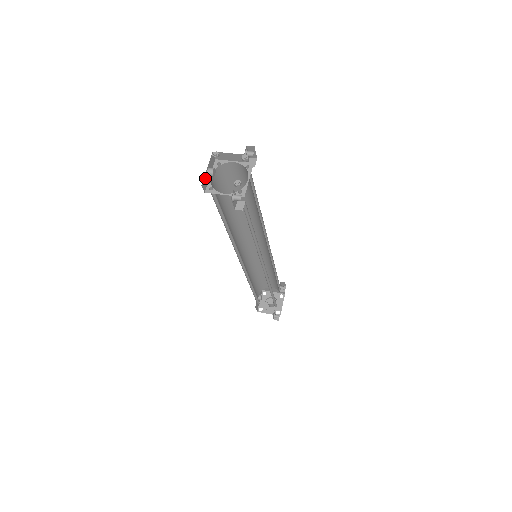
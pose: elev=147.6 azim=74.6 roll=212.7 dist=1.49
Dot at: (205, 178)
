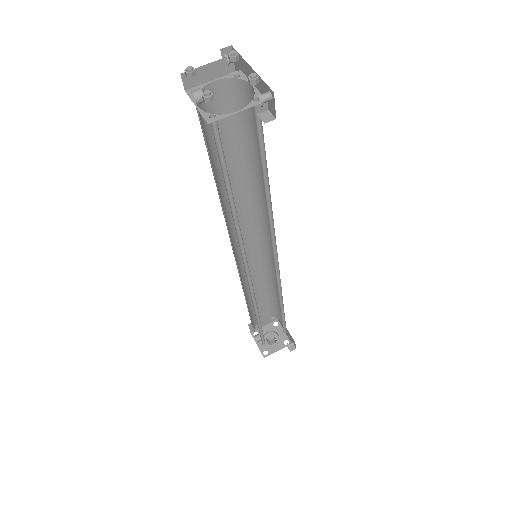
Dot at: (204, 93)
